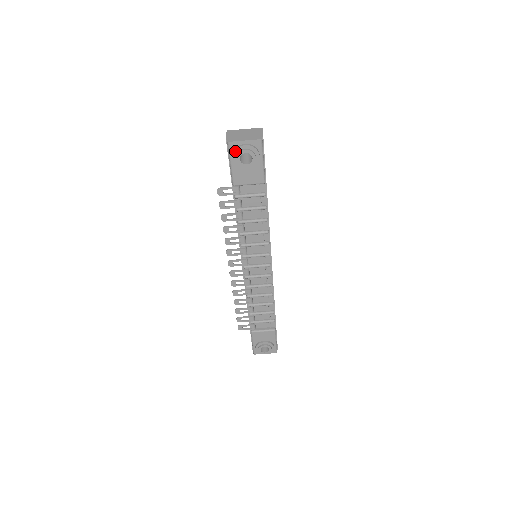
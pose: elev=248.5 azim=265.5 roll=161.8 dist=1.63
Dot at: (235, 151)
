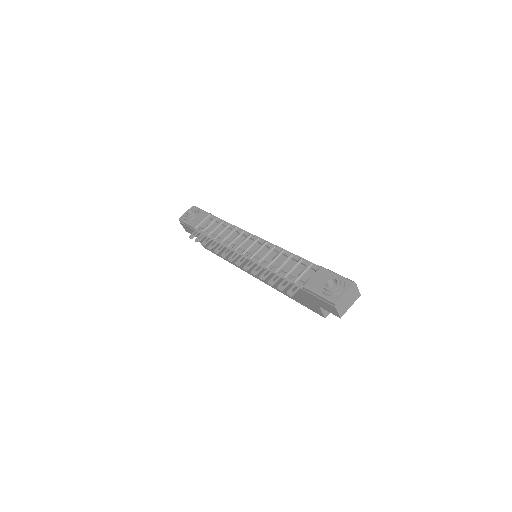
Dot at: (183, 216)
